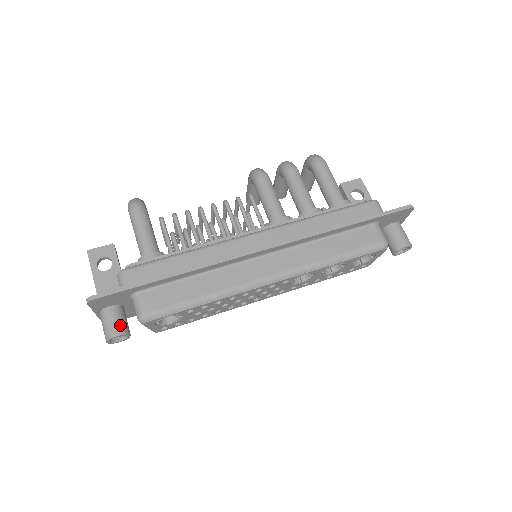
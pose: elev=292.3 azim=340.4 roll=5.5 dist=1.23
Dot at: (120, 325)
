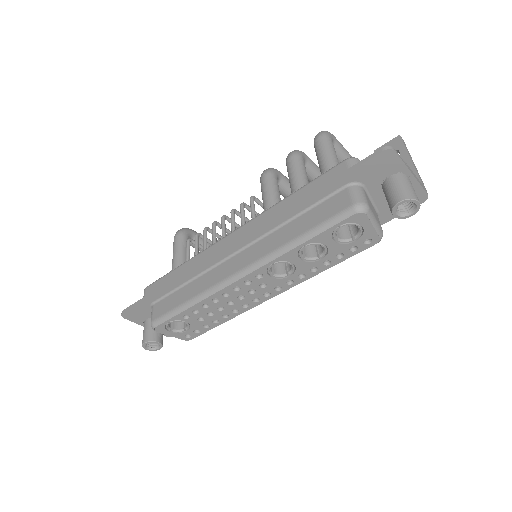
Dot at: (149, 334)
